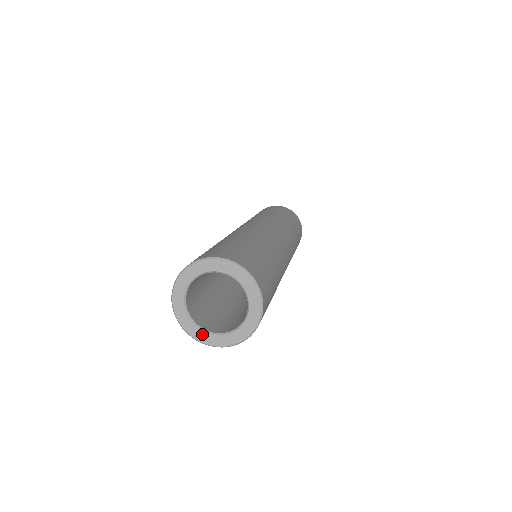
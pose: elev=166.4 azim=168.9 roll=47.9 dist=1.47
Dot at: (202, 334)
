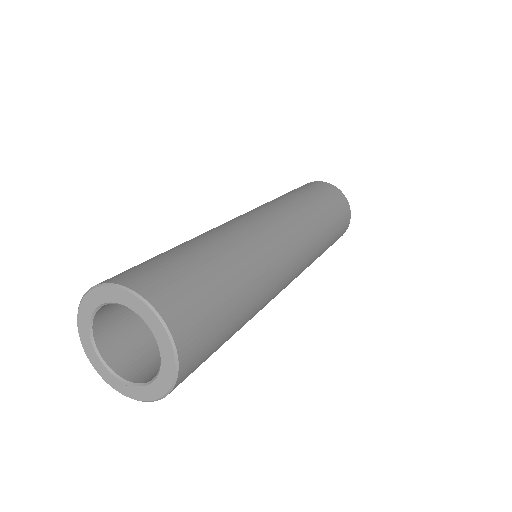
Dot at: (142, 391)
